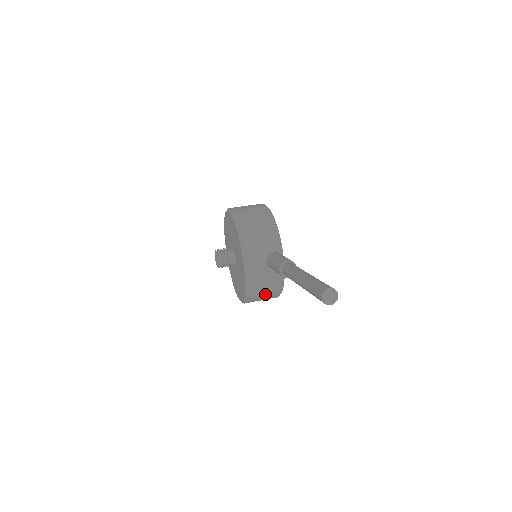
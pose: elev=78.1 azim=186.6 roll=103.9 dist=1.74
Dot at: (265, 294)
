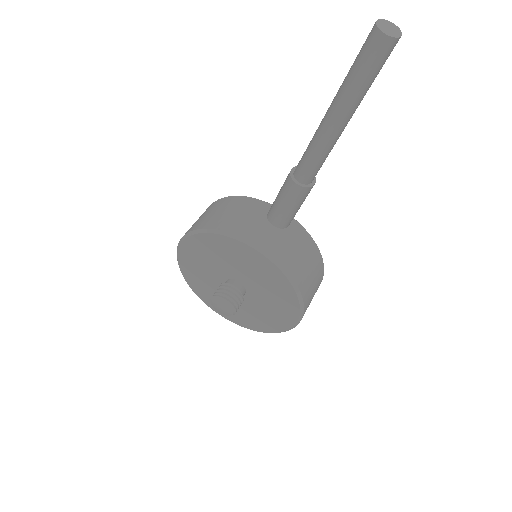
Dot at: (310, 271)
